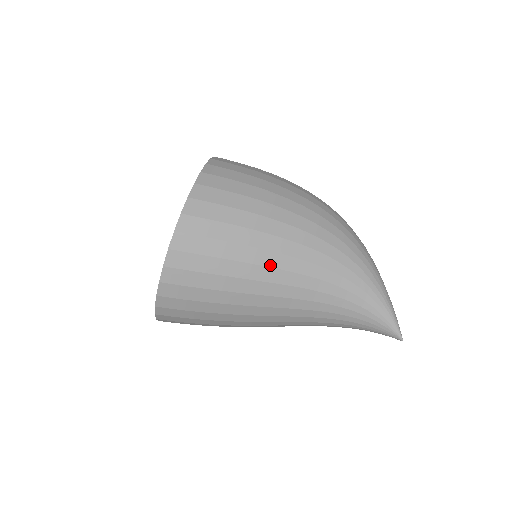
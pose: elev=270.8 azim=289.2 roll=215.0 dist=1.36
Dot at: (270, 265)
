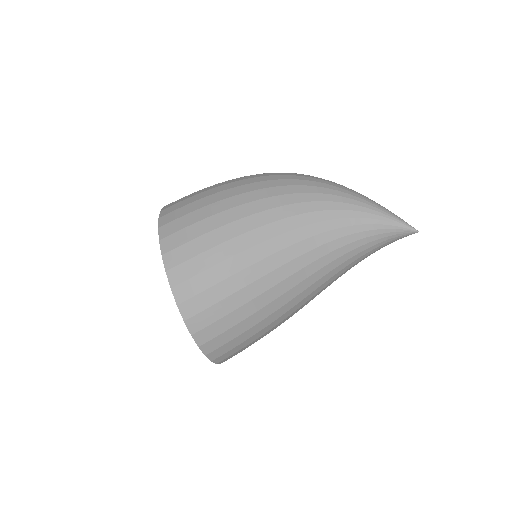
Dot at: (264, 256)
